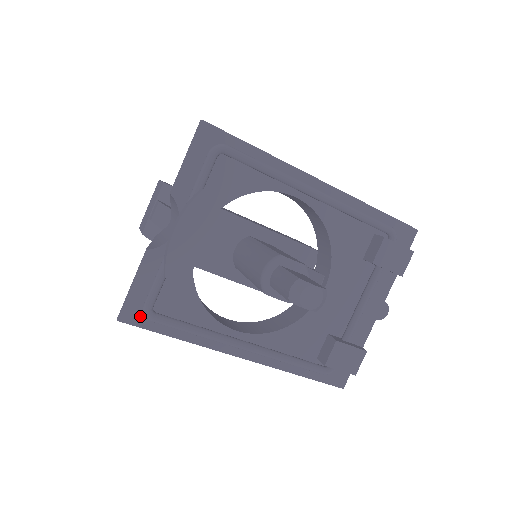
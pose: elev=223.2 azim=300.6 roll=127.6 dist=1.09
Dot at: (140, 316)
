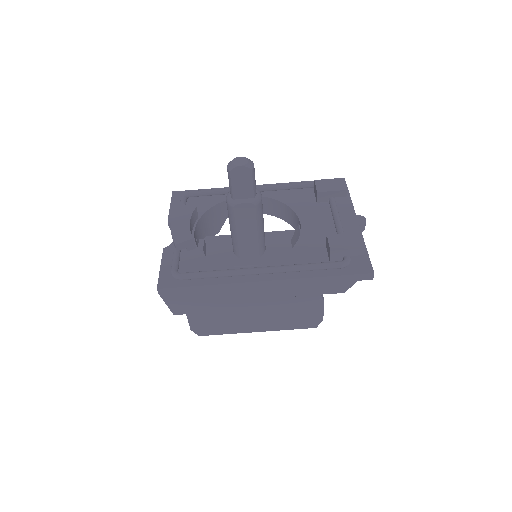
Dot at: (172, 281)
